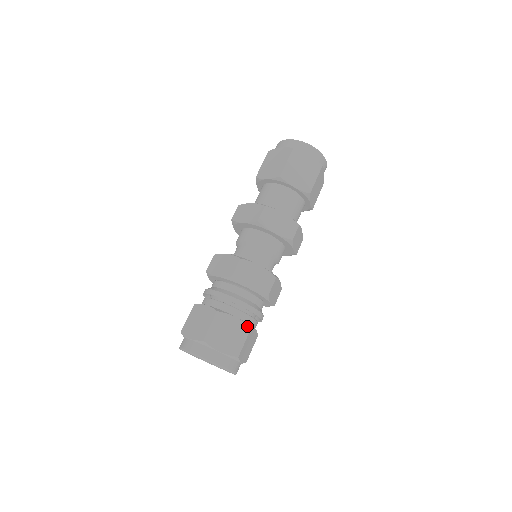
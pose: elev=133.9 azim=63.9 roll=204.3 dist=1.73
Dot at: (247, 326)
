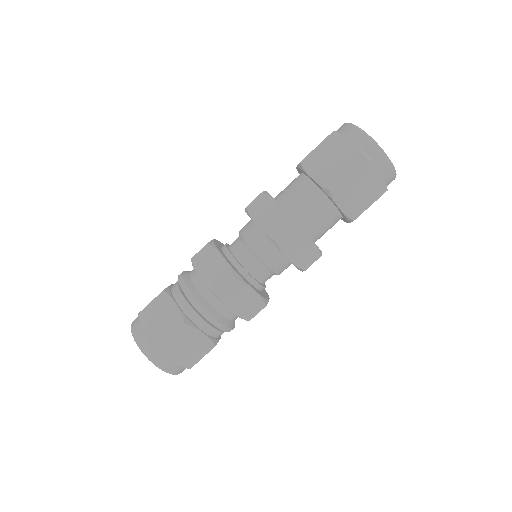
Dot at: (212, 344)
